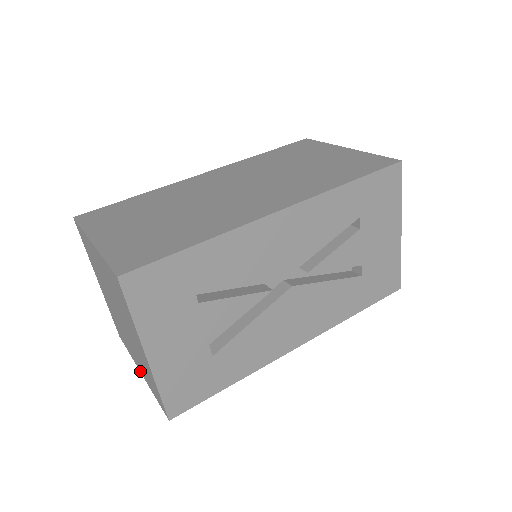
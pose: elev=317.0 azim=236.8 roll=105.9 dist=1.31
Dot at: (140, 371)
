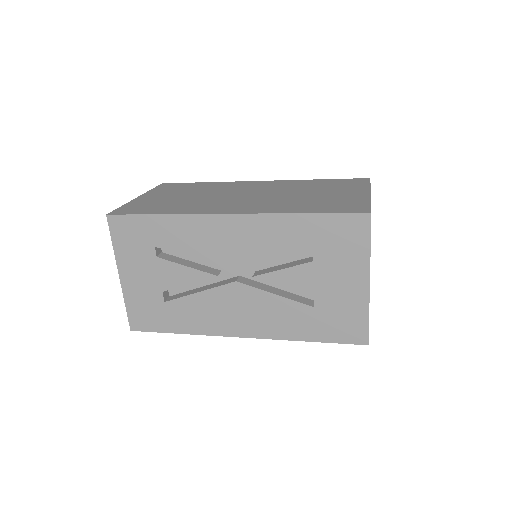
Dot at: occluded
